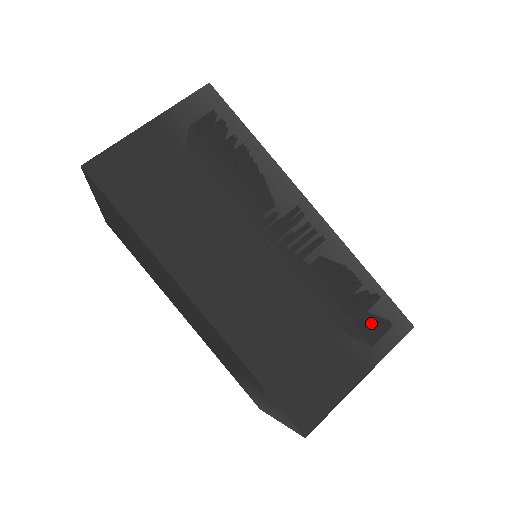
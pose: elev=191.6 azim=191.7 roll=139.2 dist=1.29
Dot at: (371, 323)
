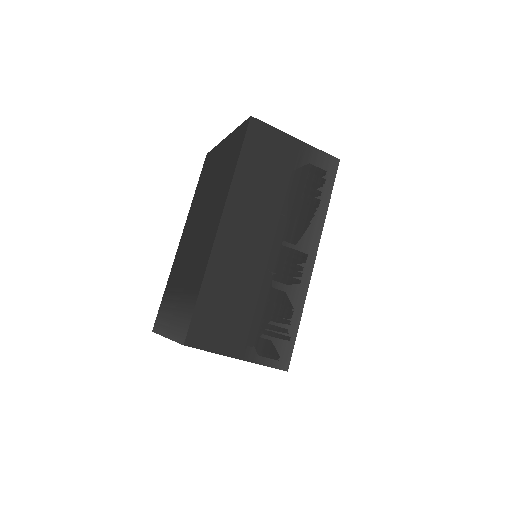
Dot at: (273, 343)
